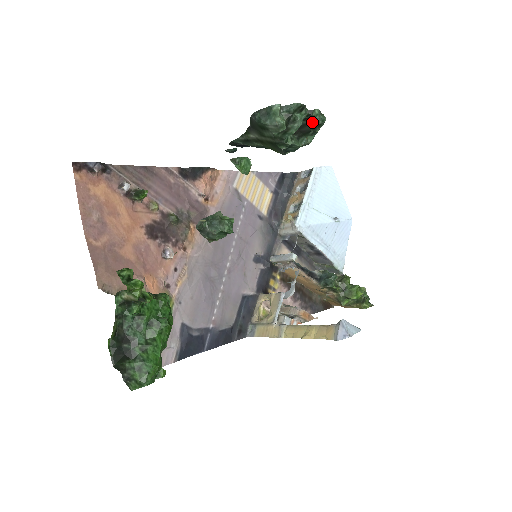
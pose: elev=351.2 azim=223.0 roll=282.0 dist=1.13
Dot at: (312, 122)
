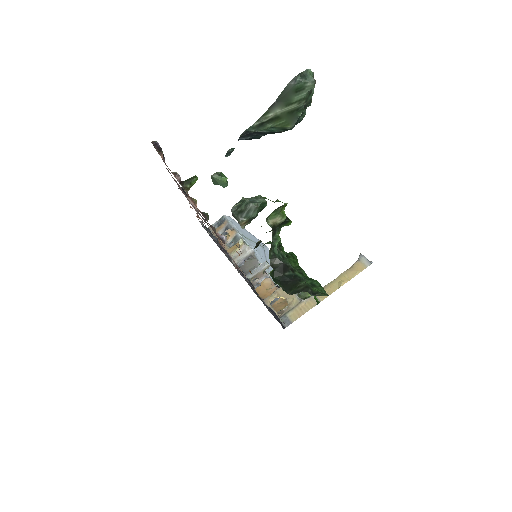
Dot at: occluded
